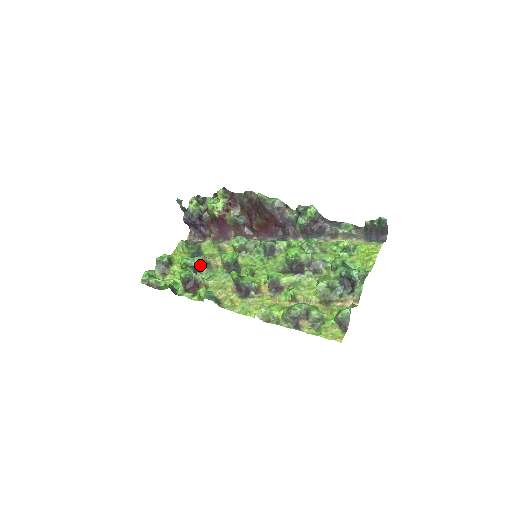
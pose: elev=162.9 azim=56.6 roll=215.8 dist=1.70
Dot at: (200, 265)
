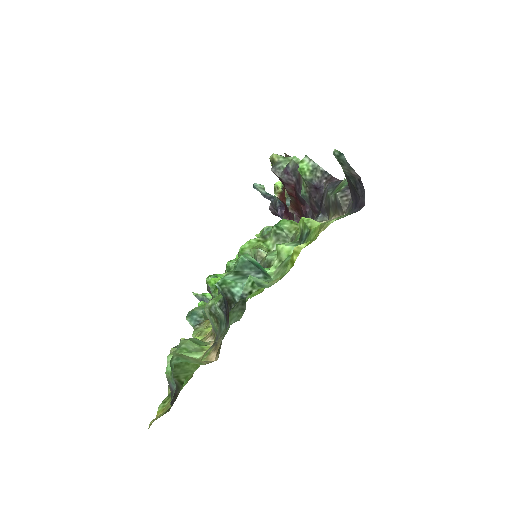
Dot at: occluded
